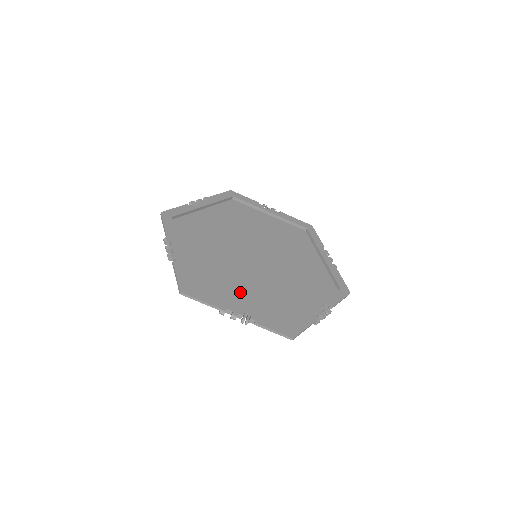
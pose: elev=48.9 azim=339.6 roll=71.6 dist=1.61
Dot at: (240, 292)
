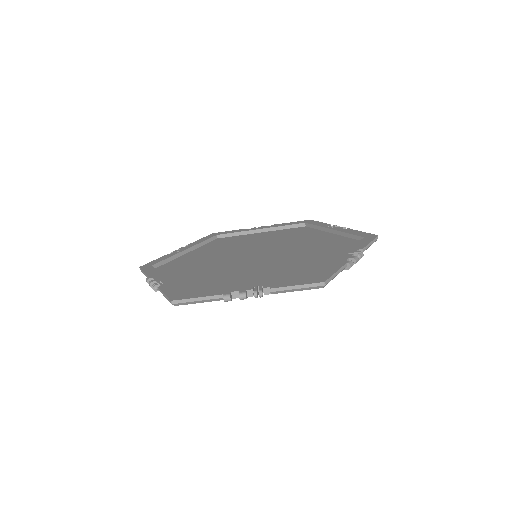
Dot at: (191, 274)
